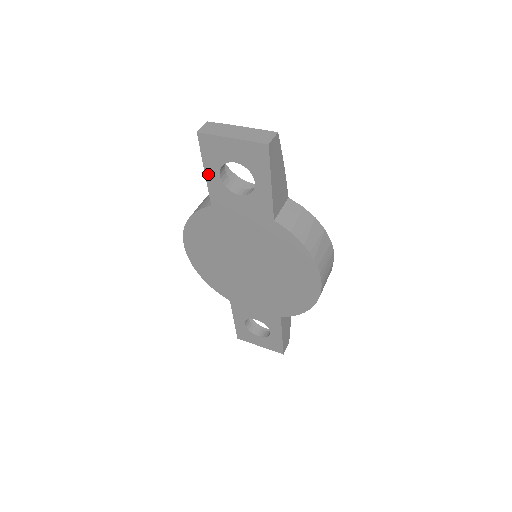
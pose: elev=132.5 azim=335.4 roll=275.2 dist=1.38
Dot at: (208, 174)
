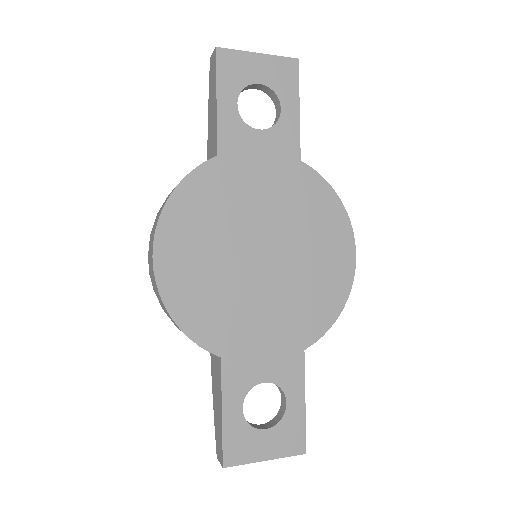
Dot at: (221, 104)
